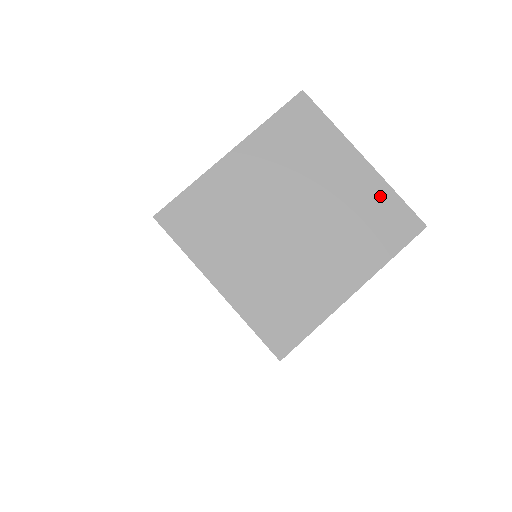
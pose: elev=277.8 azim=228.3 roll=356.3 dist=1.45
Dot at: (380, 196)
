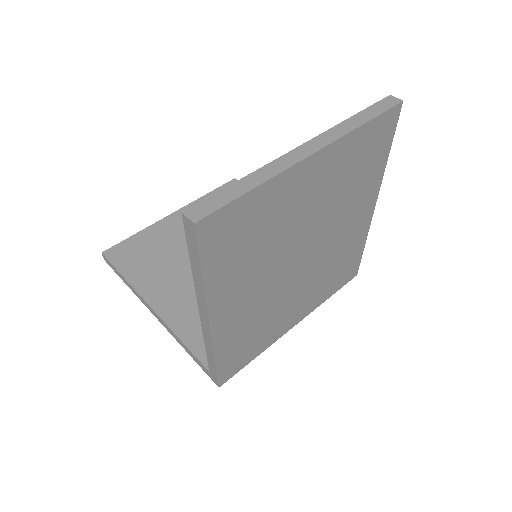
Dot at: (351, 148)
